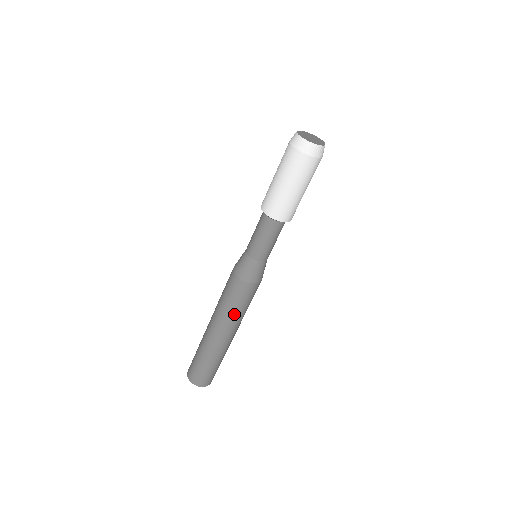
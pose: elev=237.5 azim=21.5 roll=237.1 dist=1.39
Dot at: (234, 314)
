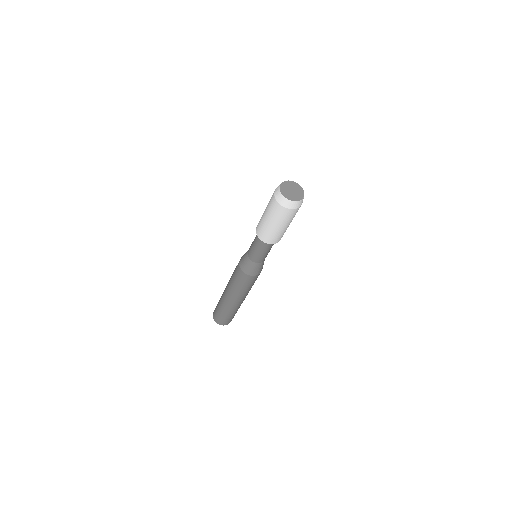
Dot at: (236, 289)
